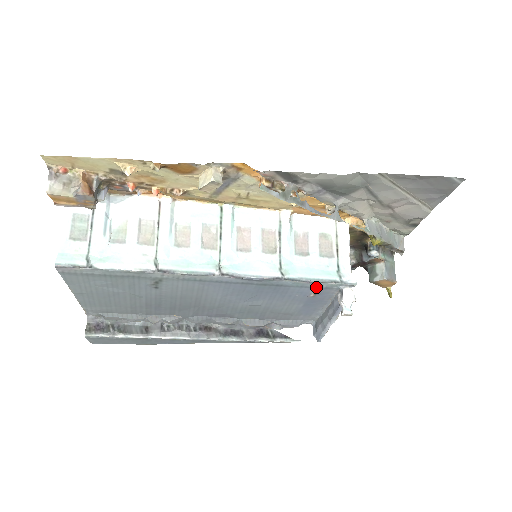
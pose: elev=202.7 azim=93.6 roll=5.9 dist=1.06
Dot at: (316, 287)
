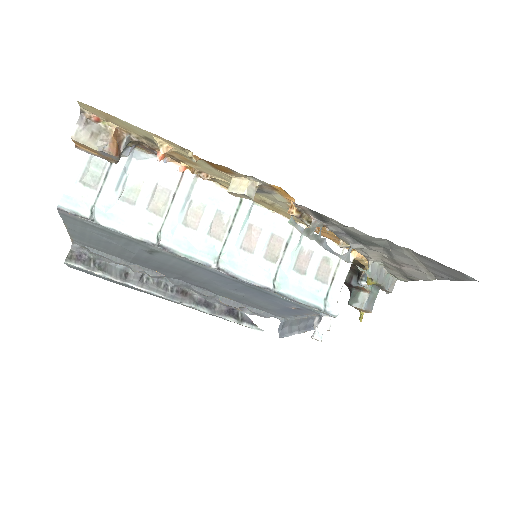
Dot at: (300, 305)
